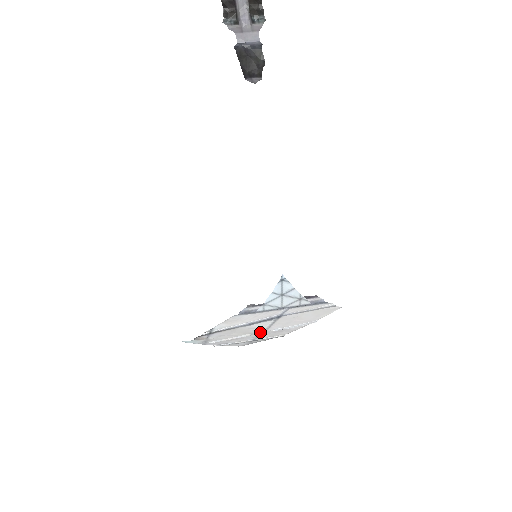
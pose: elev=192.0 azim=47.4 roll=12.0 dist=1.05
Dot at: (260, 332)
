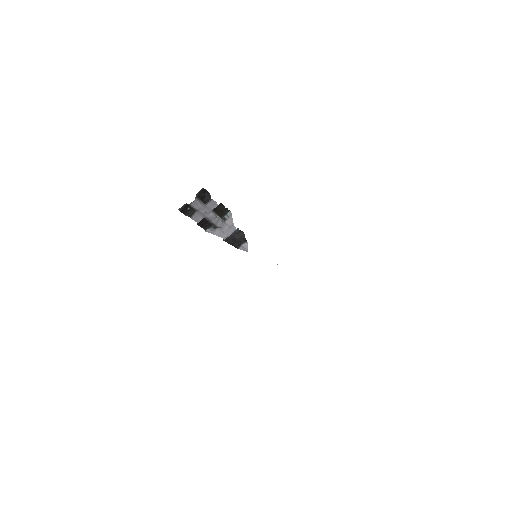
Dot at: occluded
